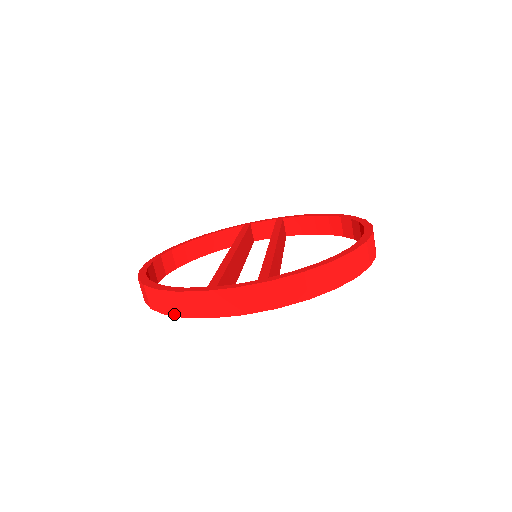
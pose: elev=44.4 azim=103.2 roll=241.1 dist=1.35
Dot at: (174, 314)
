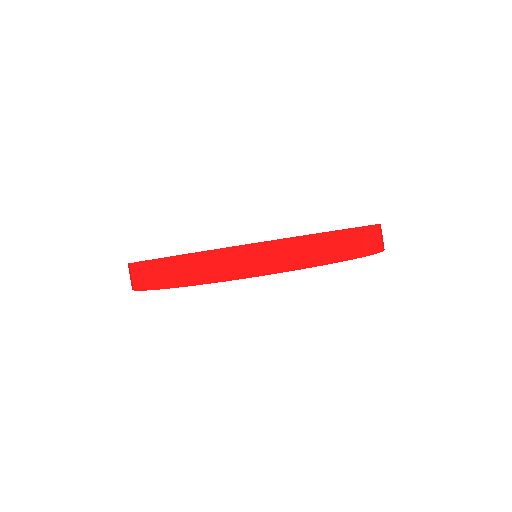
Dot at: occluded
